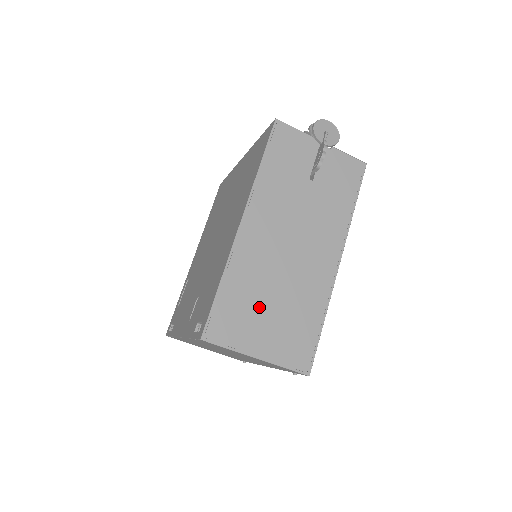
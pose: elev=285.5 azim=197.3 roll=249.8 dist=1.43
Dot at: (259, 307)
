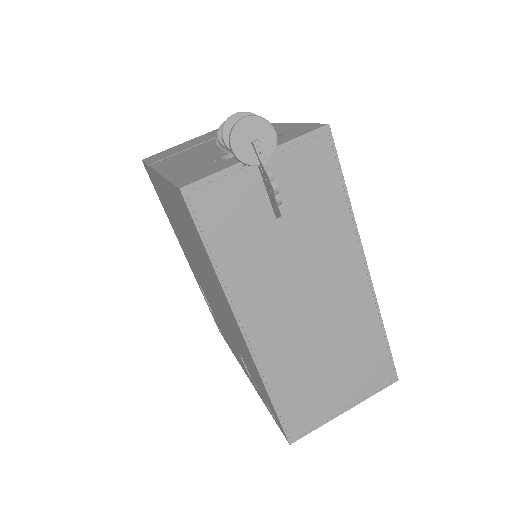
Dot at: (319, 379)
